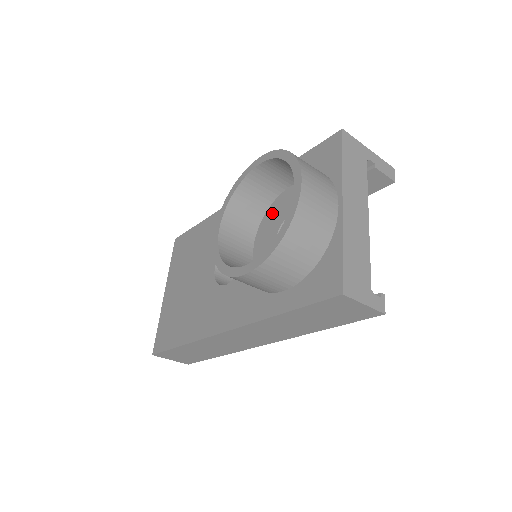
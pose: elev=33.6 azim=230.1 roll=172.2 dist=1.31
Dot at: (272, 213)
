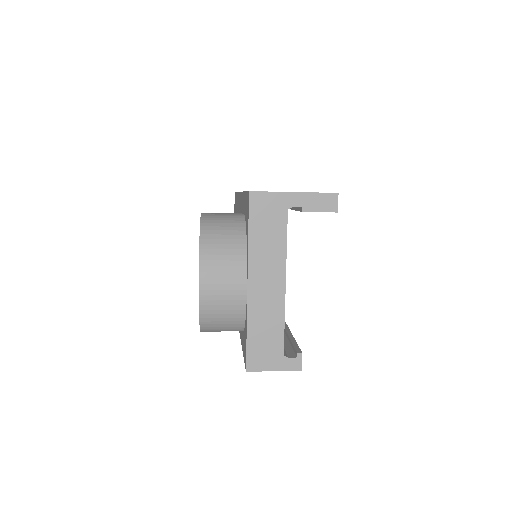
Dot at: occluded
